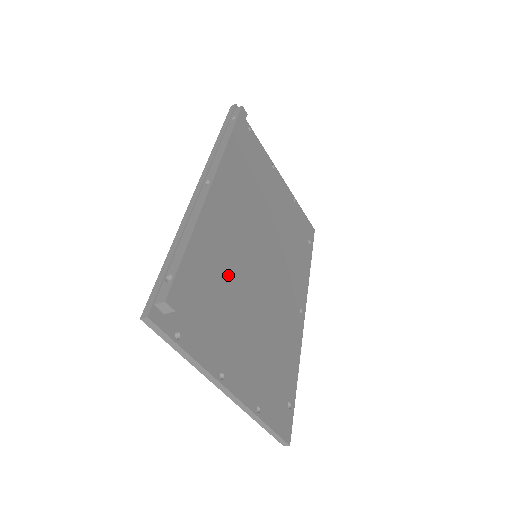
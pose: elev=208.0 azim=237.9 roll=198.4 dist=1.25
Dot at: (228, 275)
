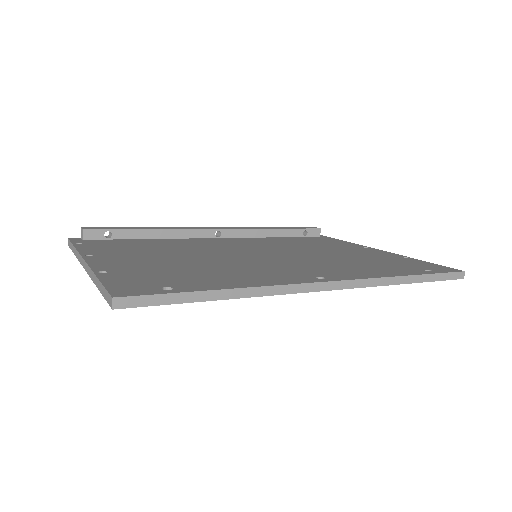
Dot at: (184, 248)
